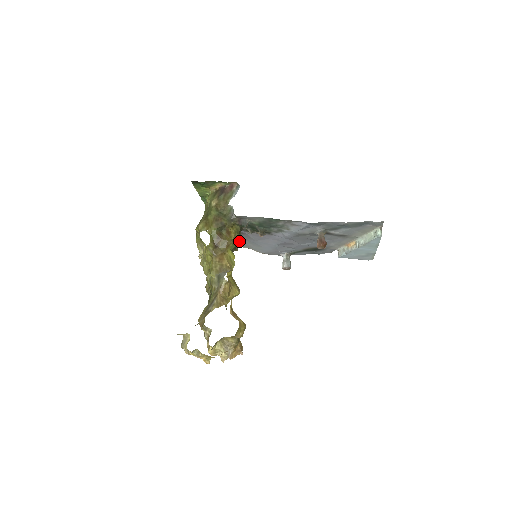
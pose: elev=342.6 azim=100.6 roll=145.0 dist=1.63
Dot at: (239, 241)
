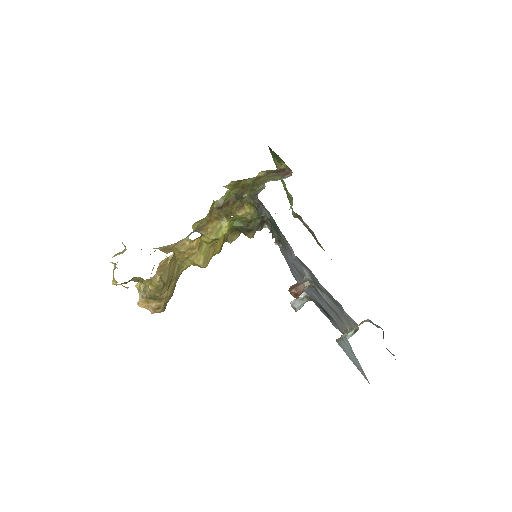
Dot at: (250, 226)
